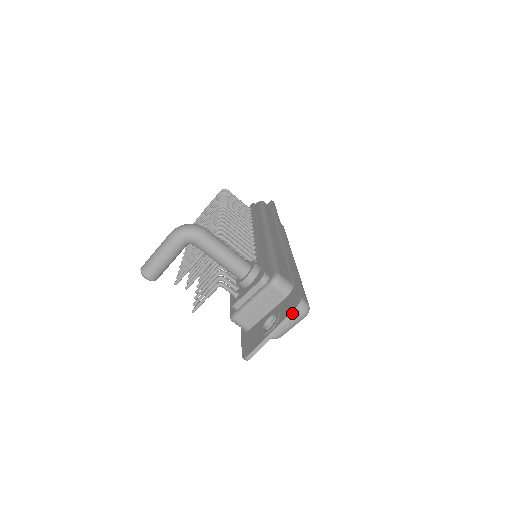
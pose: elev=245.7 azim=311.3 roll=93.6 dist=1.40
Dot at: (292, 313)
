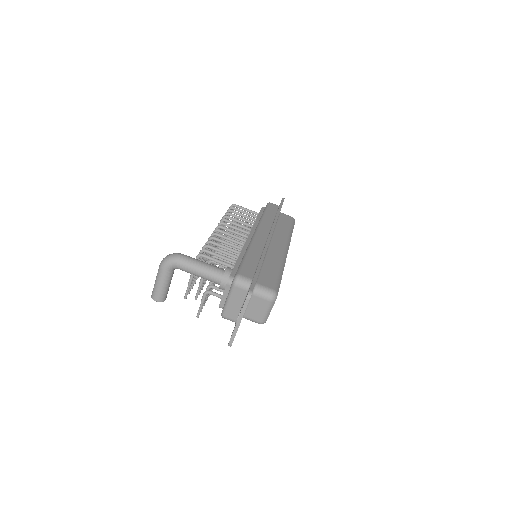
Dot at: (245, 304)
